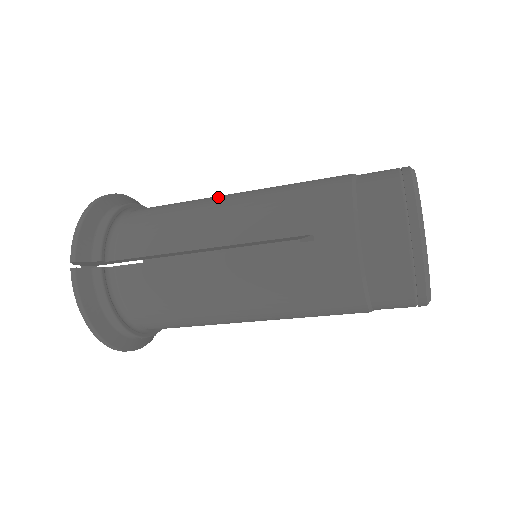
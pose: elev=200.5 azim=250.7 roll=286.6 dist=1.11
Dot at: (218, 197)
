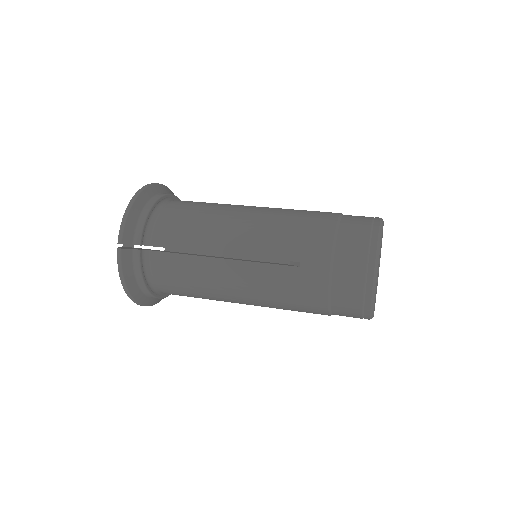
Dot at: (235, 210)
